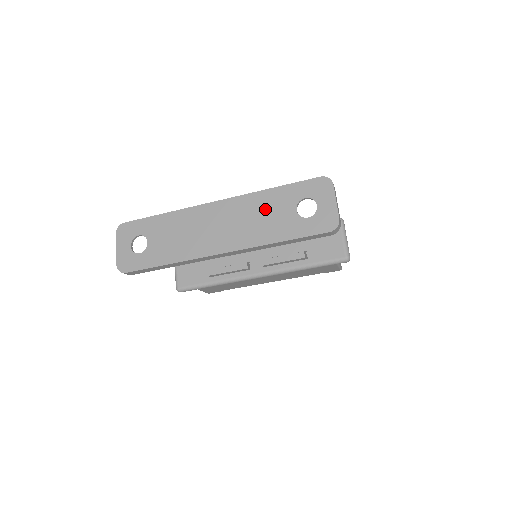
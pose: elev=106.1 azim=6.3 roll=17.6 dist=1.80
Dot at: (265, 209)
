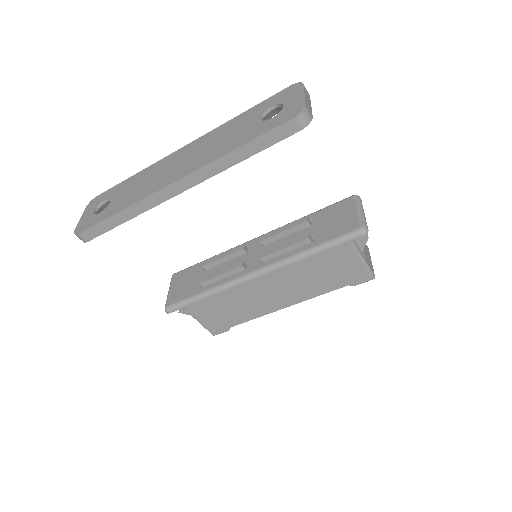
Dot at: (229, 131)
